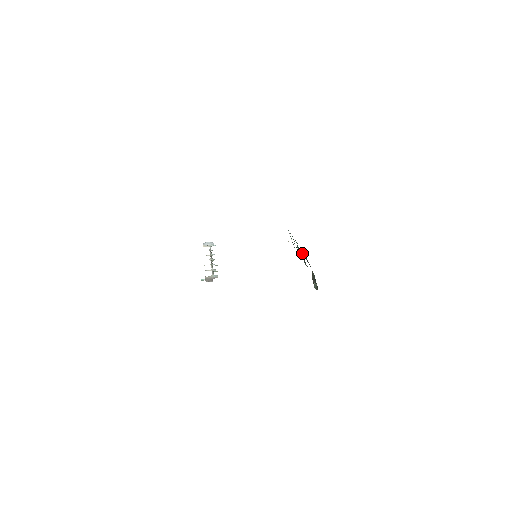
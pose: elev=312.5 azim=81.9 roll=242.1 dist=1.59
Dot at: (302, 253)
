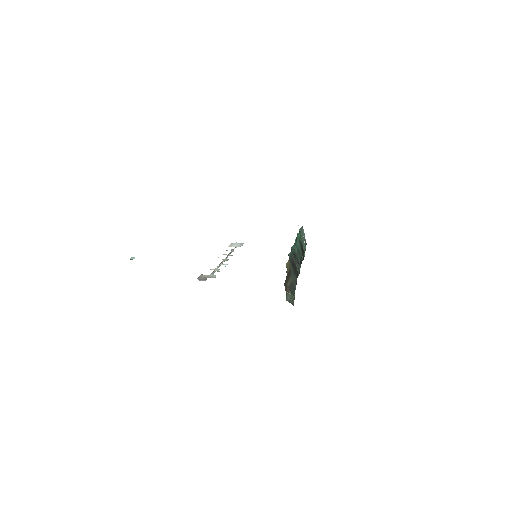
Dot at: (294, 253)
